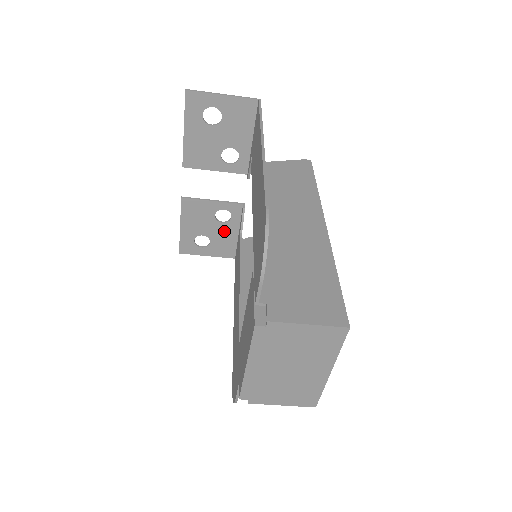
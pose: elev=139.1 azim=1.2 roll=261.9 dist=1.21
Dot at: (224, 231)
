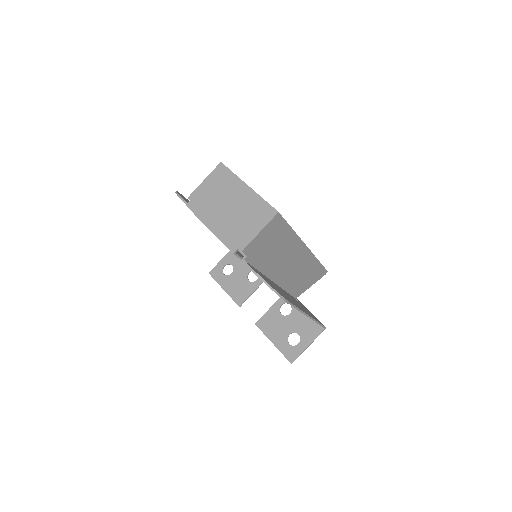
Dot at: (297, 318)
